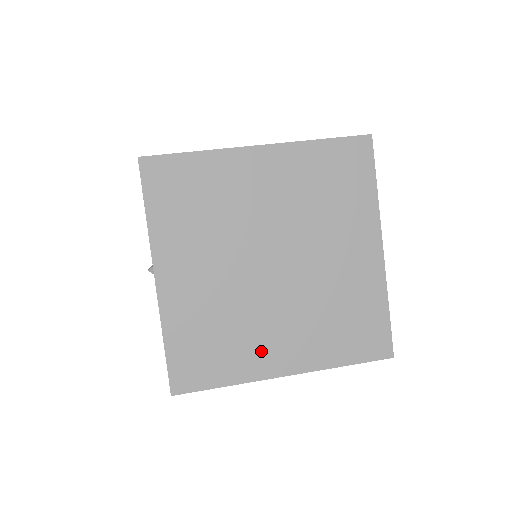
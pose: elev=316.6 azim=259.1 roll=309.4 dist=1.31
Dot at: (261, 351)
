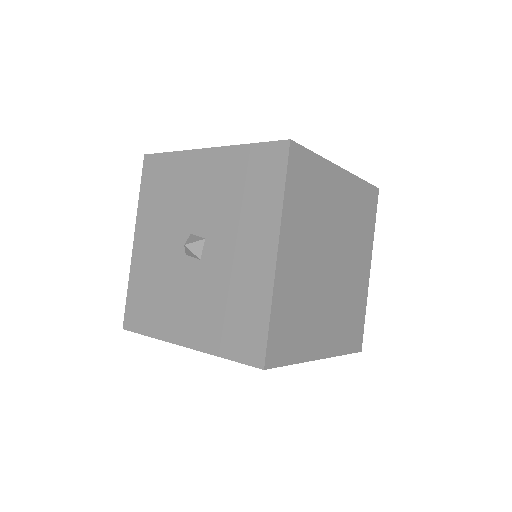
Dot at: occluded
